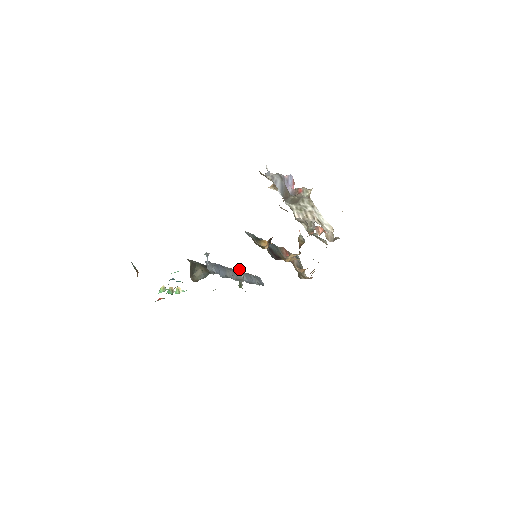
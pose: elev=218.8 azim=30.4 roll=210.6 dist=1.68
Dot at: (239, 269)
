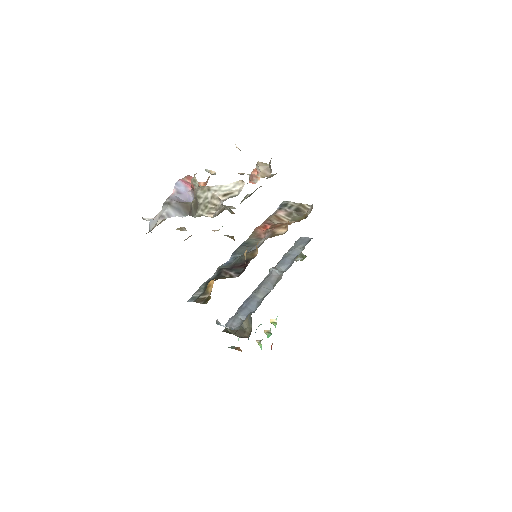
Dot at: (269, 270)
